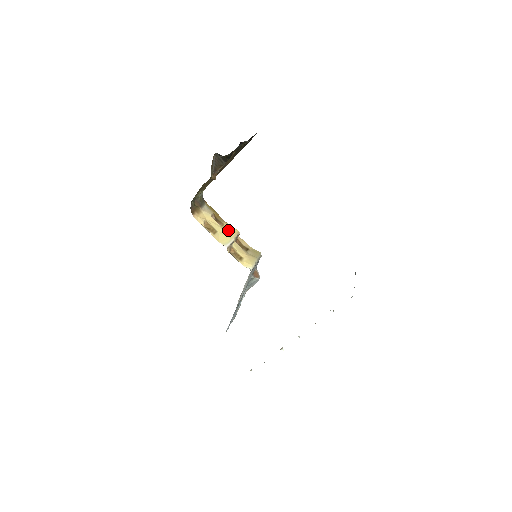
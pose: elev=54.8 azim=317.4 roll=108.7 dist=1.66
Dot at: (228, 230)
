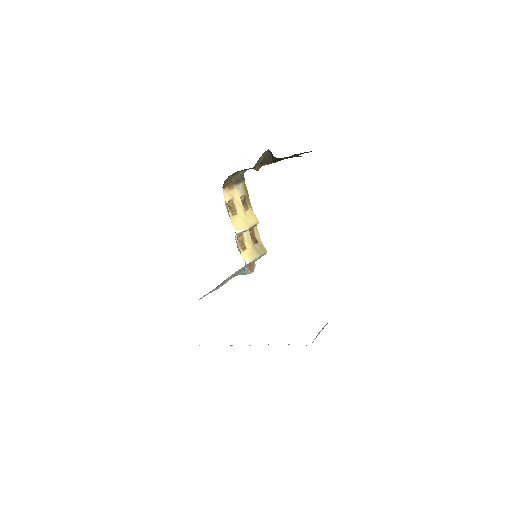
Dot at: (249, 216)
